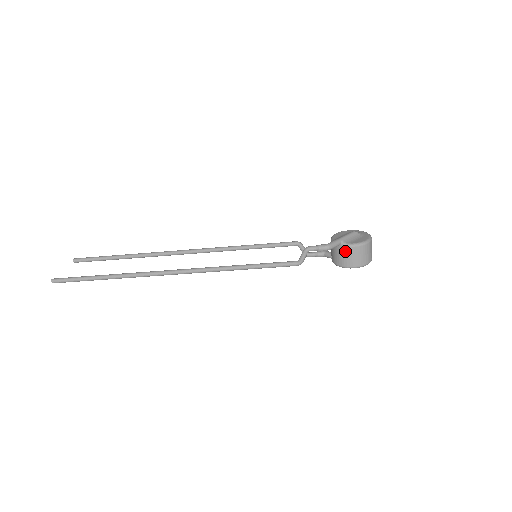
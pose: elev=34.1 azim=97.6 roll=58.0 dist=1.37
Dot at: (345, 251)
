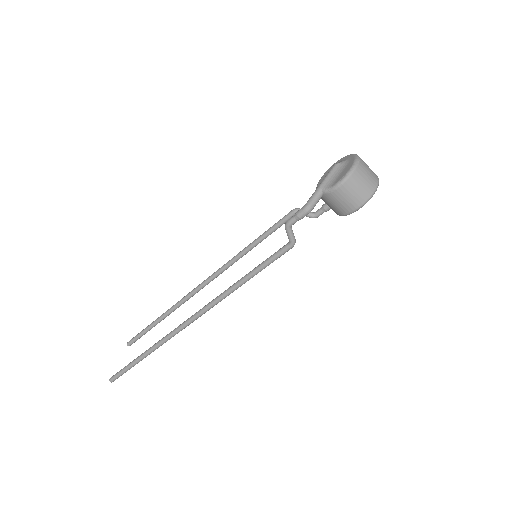
Dot at: (333, 198)
